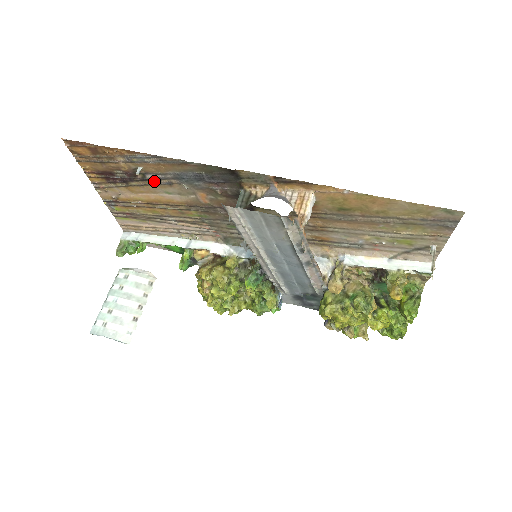
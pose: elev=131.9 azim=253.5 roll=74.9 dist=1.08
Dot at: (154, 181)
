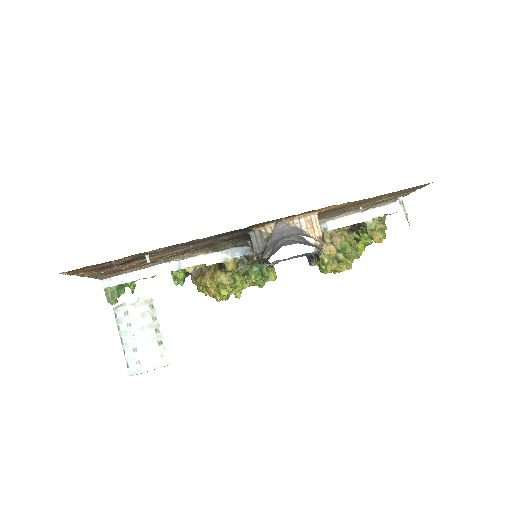
Dot at: (157, 254)
